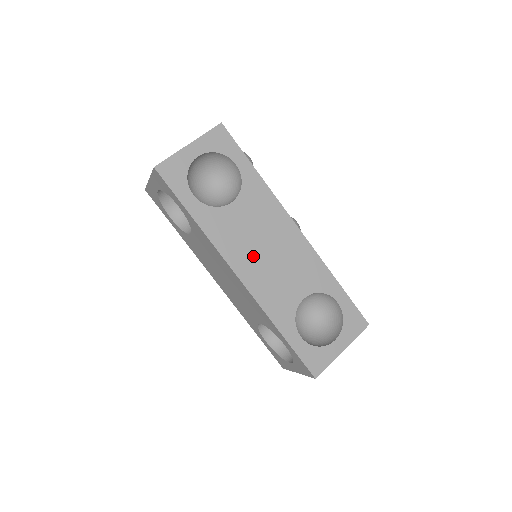
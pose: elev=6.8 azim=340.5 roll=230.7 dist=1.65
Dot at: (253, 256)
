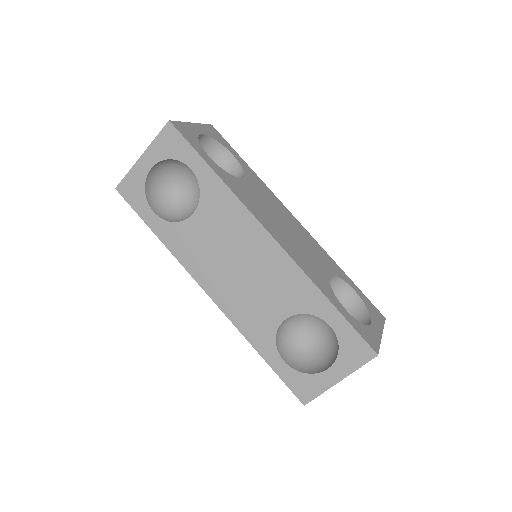
Dot at: (276, 225)
